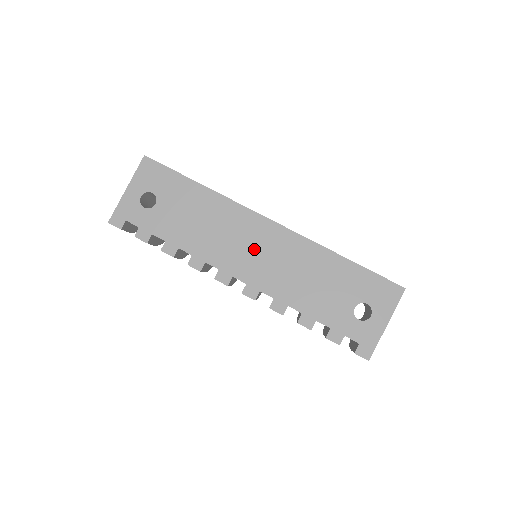
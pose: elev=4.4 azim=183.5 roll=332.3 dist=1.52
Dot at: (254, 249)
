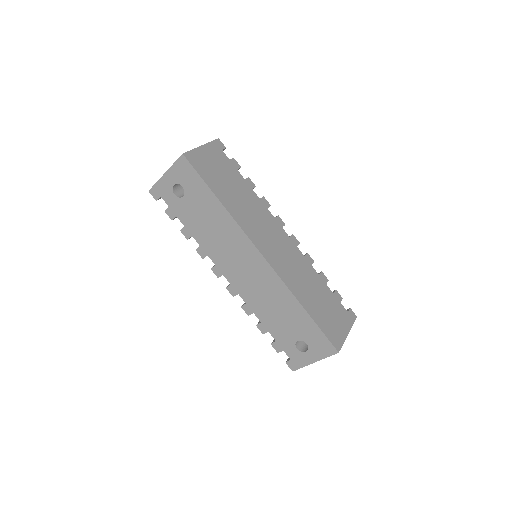
Dot at: (243, 267)
